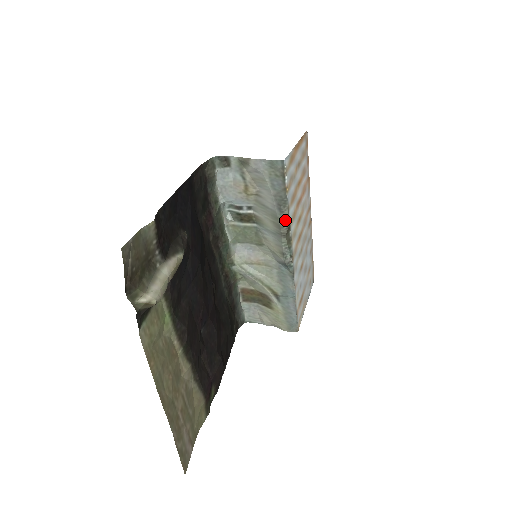
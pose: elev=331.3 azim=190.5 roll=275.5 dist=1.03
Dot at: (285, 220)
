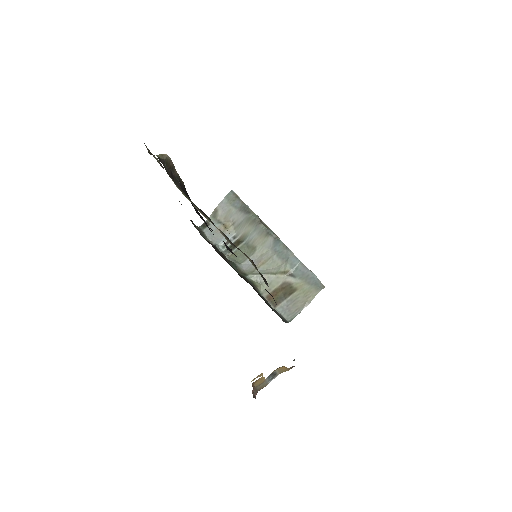
Dot at: (254, 215)
